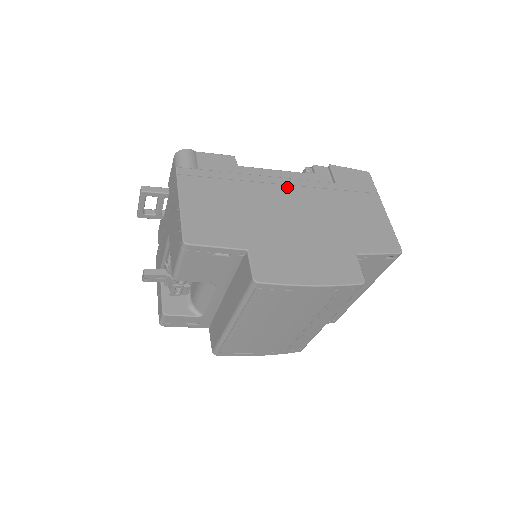
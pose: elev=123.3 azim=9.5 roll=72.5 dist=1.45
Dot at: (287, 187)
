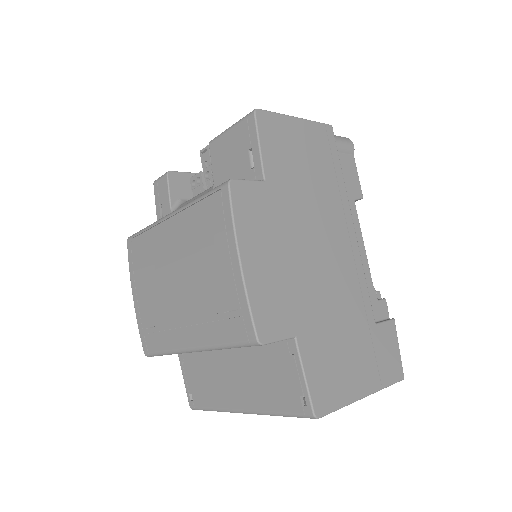
Dot at: (350, 252)
